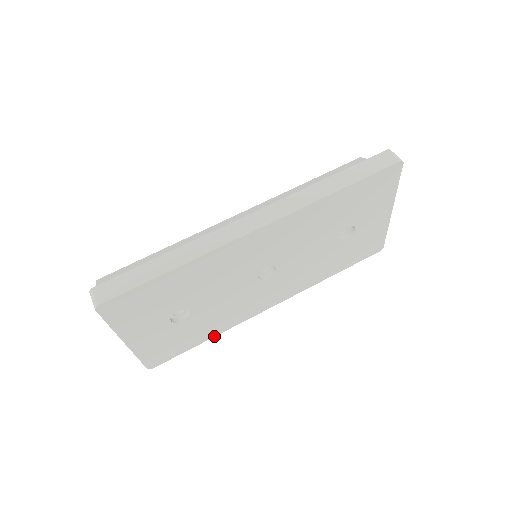
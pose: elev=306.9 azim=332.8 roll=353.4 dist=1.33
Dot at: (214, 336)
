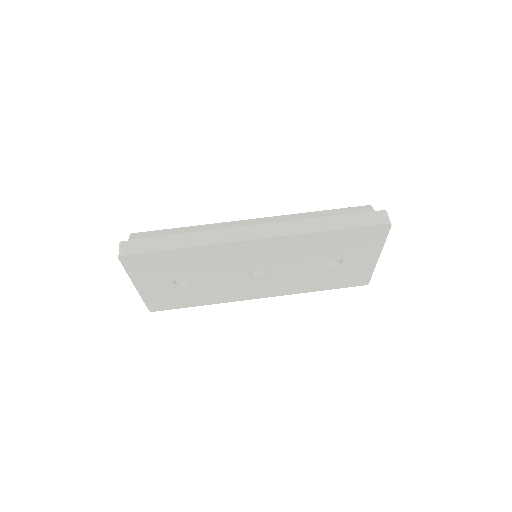
Dot at: (207, 304)
